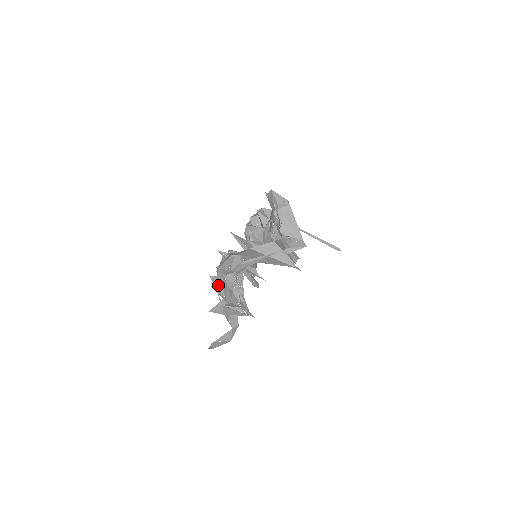
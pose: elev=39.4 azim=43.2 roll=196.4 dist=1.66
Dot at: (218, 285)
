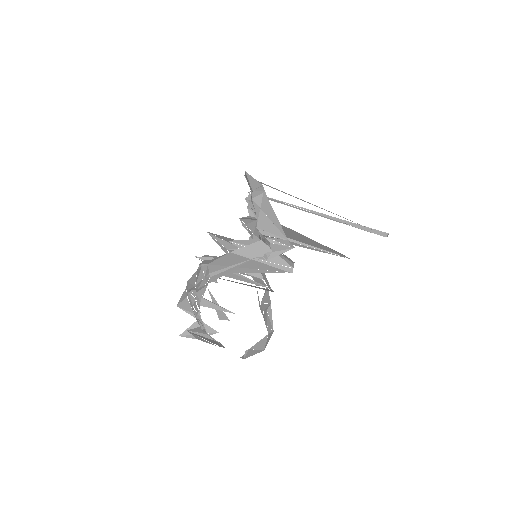
Dot at: (184, 304)
